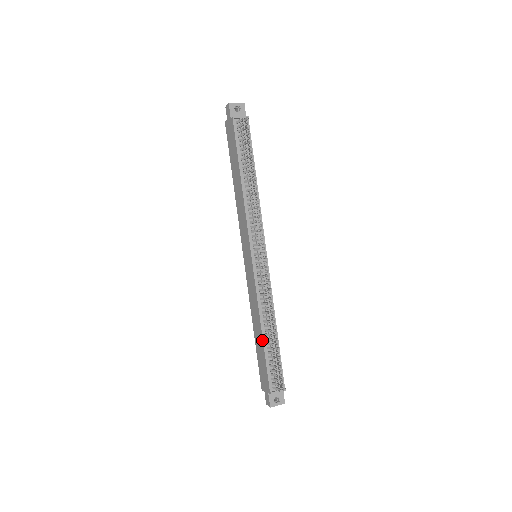
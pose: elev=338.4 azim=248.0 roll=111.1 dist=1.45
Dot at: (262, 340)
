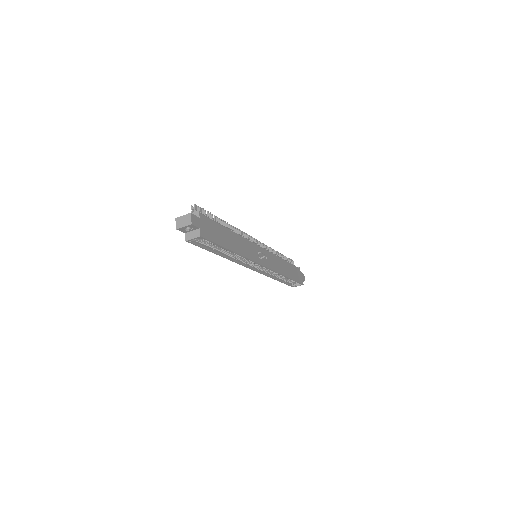
Dot at: occluded
